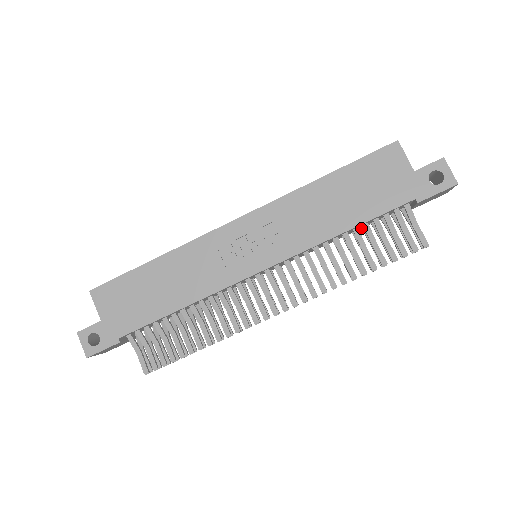
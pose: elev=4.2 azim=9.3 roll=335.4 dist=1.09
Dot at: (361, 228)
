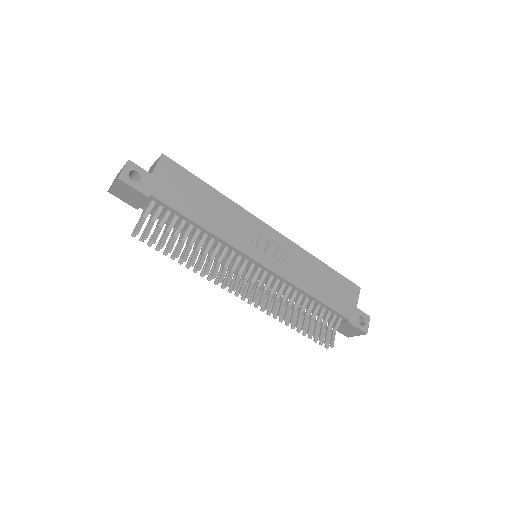
Dot at: (307, 306)
